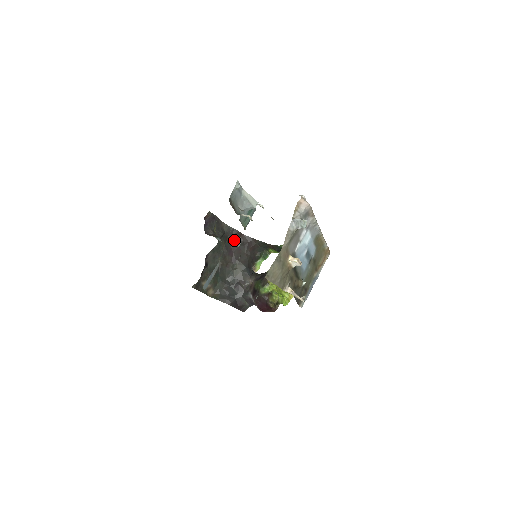
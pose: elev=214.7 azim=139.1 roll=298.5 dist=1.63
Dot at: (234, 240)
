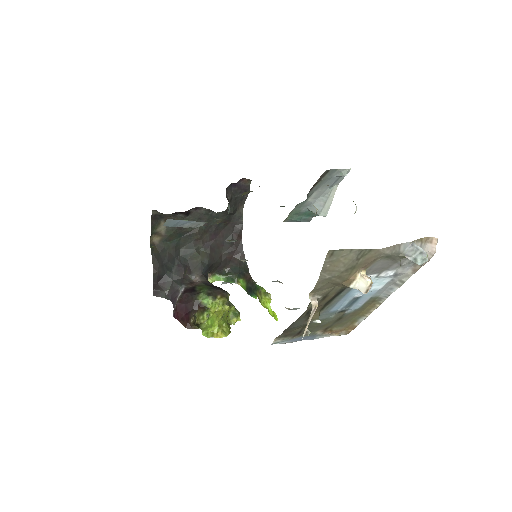
Dot at: (230, 231)
